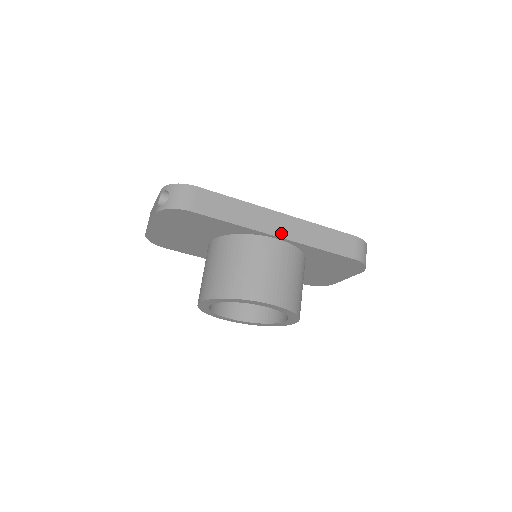
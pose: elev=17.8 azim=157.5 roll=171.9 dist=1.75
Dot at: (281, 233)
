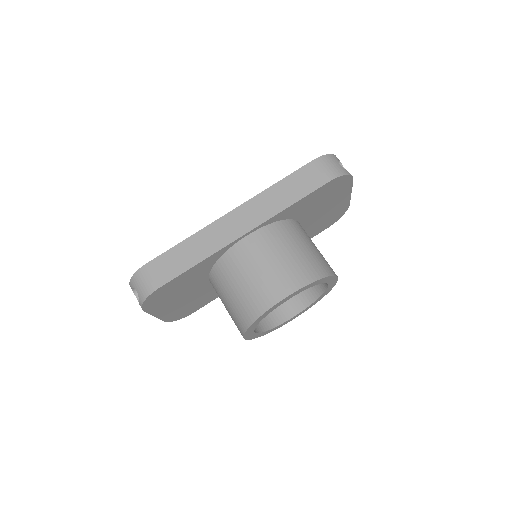
Dot at: (245, 228)
